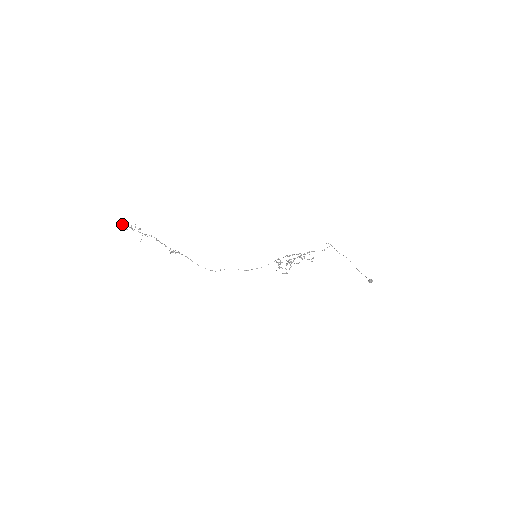
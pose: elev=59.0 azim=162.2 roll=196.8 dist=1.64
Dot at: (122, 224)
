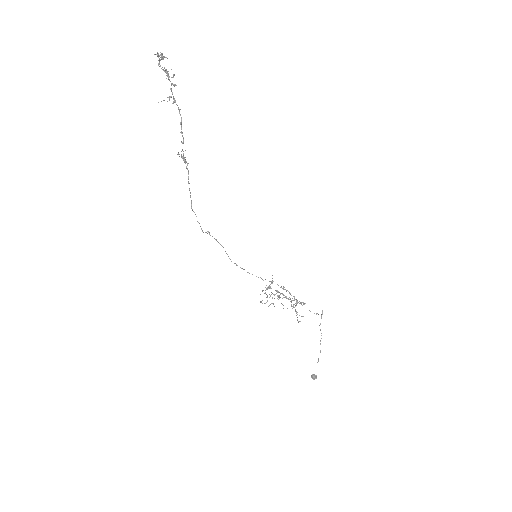
Dot at: occluded
